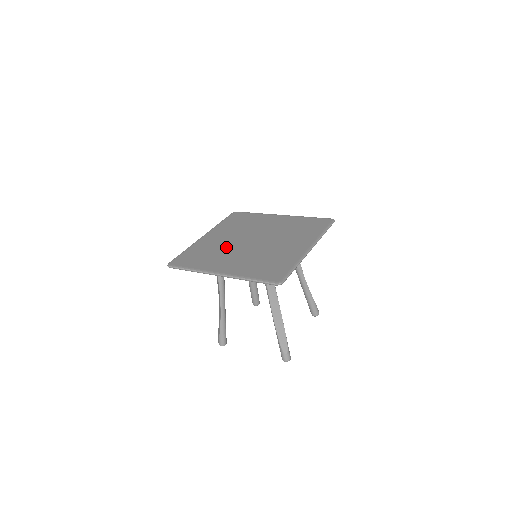
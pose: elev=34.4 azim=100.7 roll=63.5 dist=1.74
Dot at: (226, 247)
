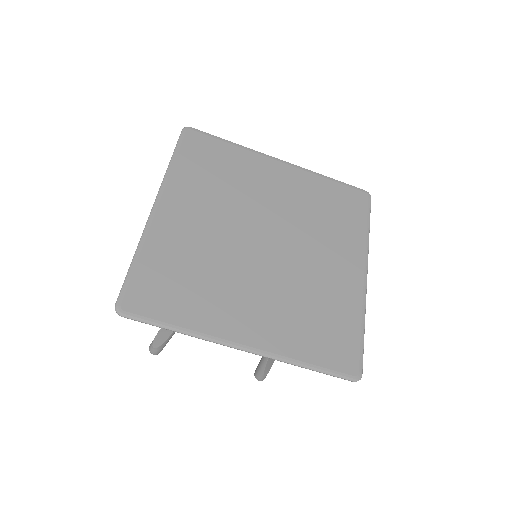
Dot at: (222, 256)
